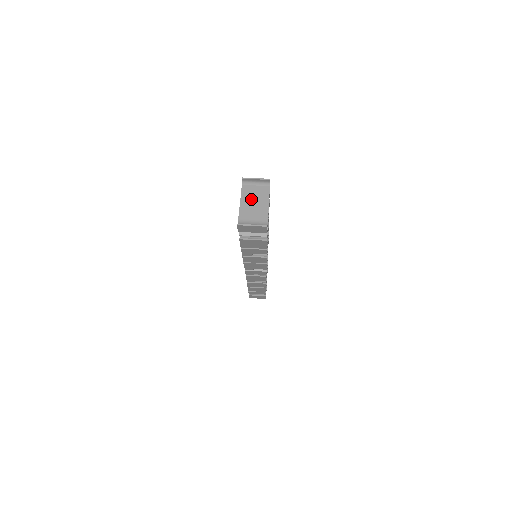
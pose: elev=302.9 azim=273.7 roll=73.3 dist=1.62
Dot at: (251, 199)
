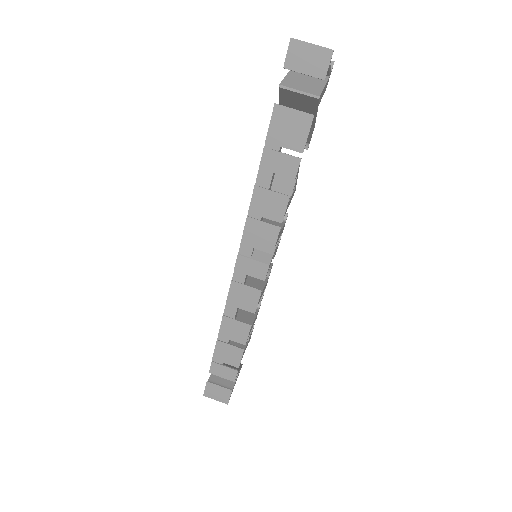
Dot at: occluded
